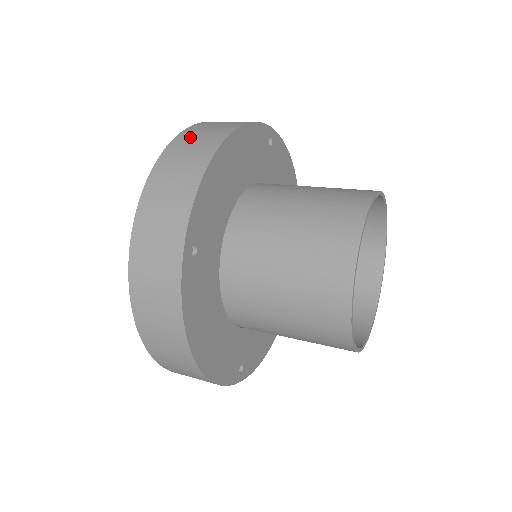
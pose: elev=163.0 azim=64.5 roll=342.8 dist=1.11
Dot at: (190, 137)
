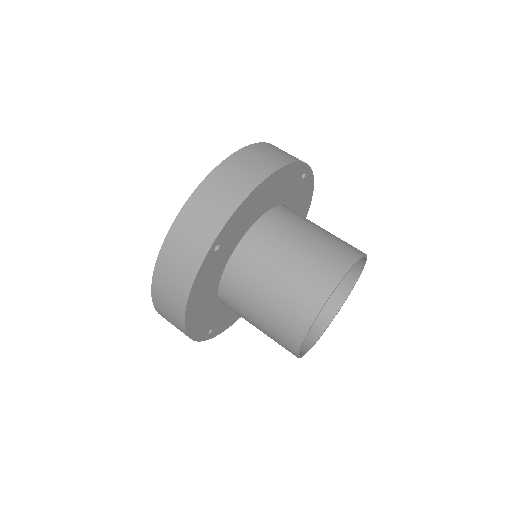
Dot at: (161, 301)
